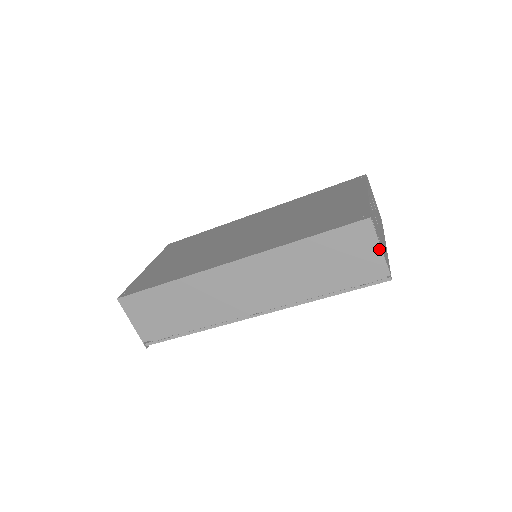
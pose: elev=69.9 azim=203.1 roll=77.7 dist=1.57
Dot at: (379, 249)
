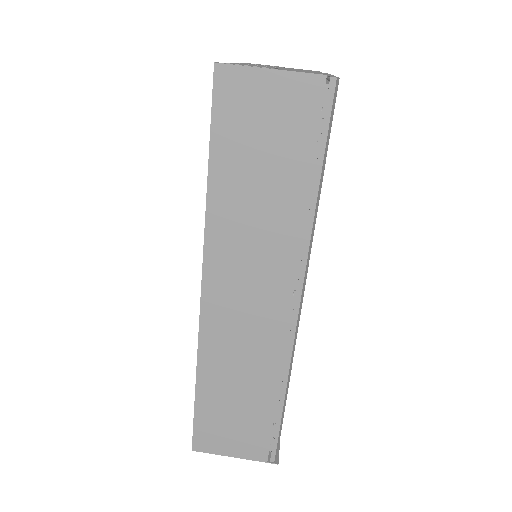
Dot at: (272, 74)
